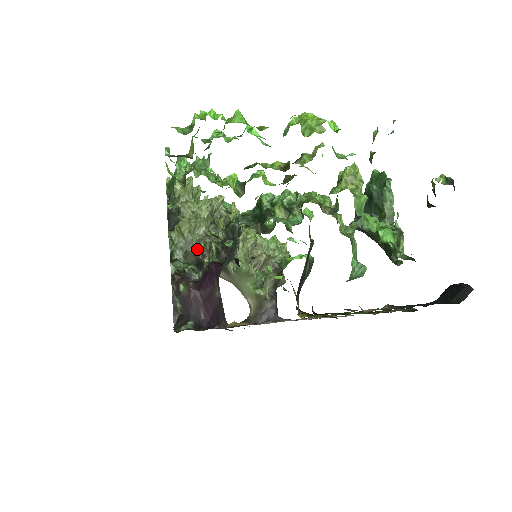
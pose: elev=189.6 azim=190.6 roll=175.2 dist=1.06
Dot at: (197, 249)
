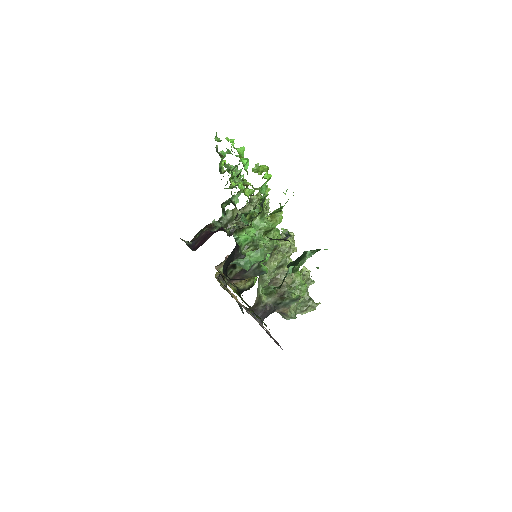
Dot at: occluded
